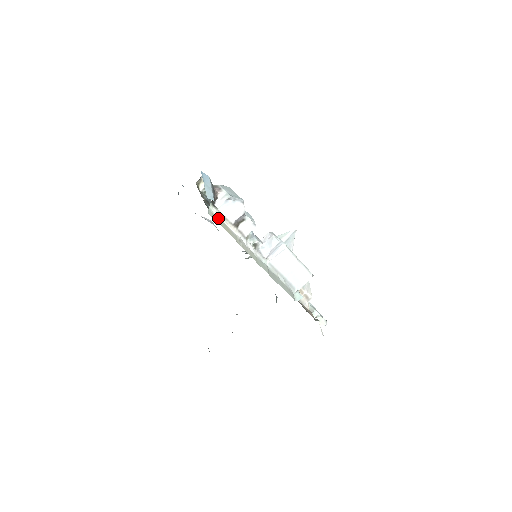
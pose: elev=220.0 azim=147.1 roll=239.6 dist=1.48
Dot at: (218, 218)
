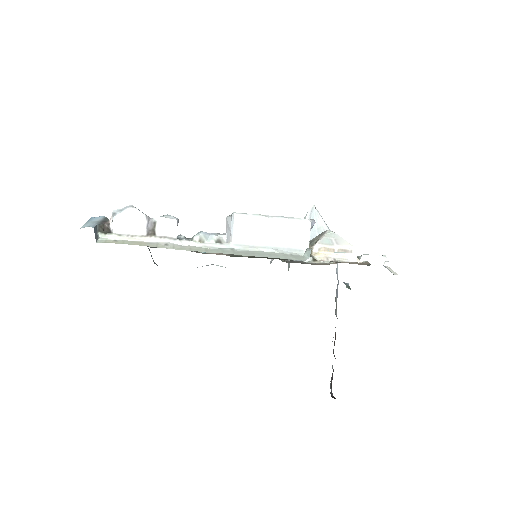
Dot at: (118, 240)
